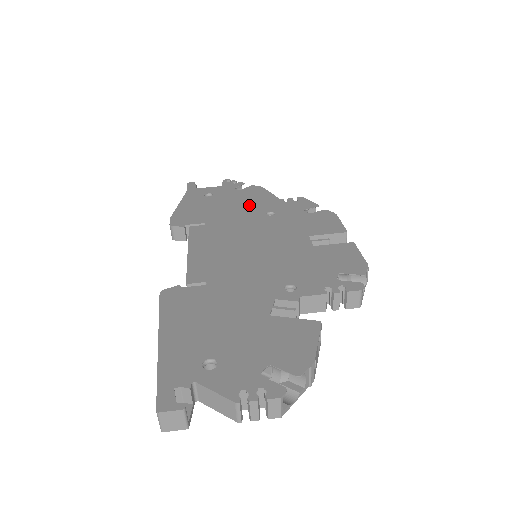
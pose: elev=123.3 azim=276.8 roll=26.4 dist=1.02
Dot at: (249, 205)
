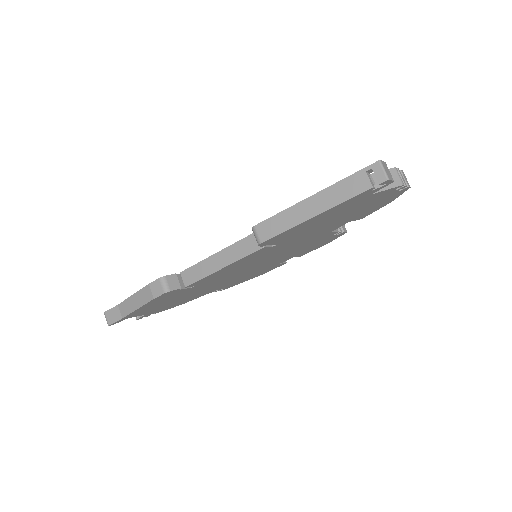
Dot at: occluded
